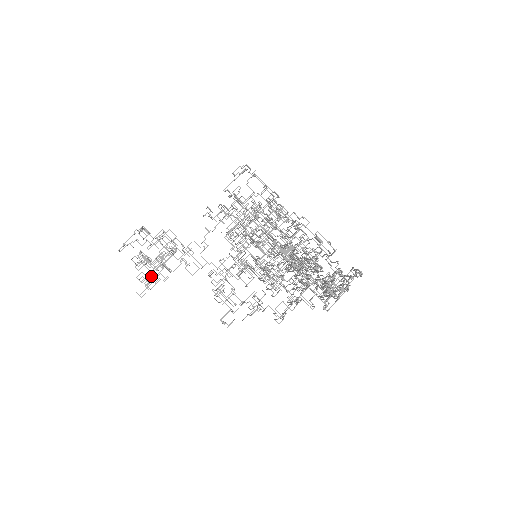
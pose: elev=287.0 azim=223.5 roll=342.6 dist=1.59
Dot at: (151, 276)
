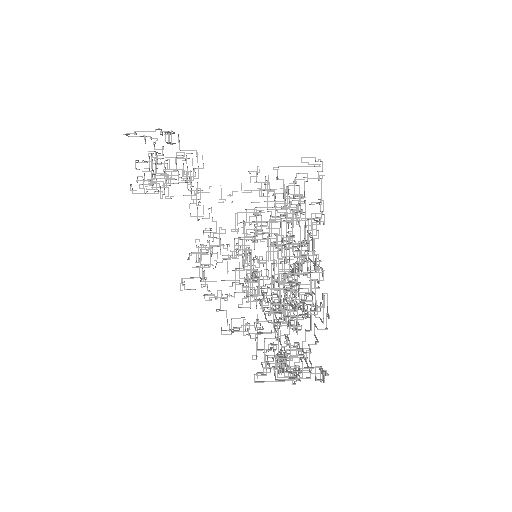
Dot at: occluded
